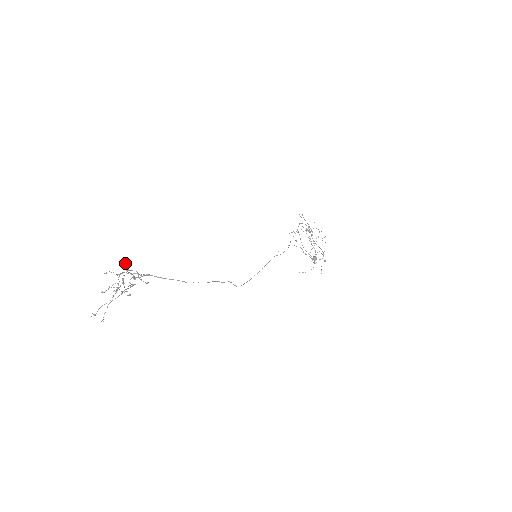
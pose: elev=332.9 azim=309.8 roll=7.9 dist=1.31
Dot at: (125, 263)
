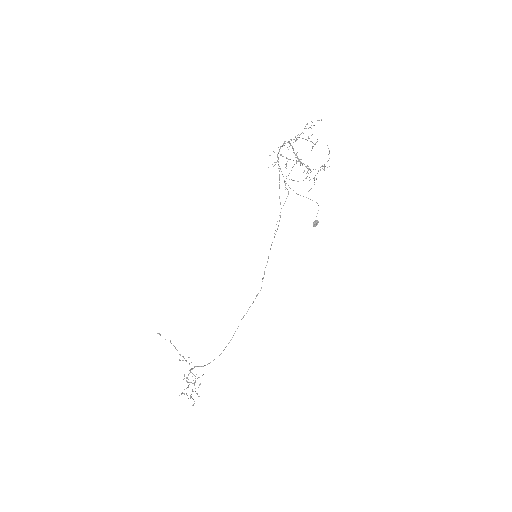
Dot at: occluded
